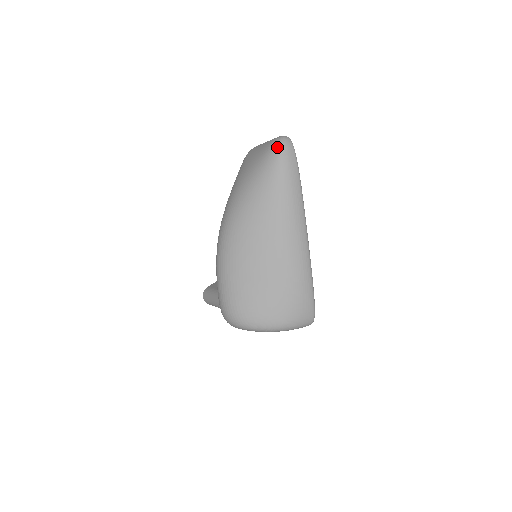
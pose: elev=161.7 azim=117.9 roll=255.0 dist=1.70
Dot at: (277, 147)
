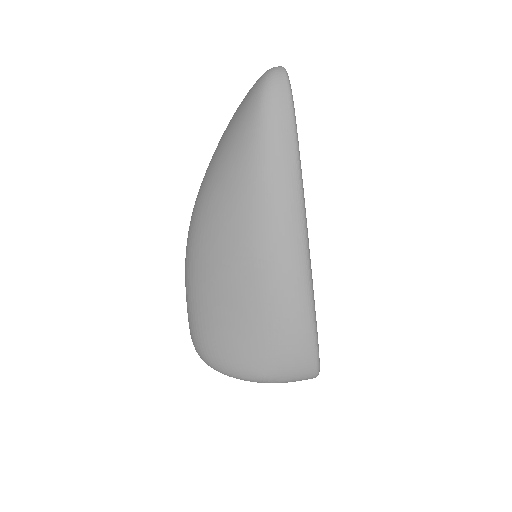
Dot at: (259, 88)
